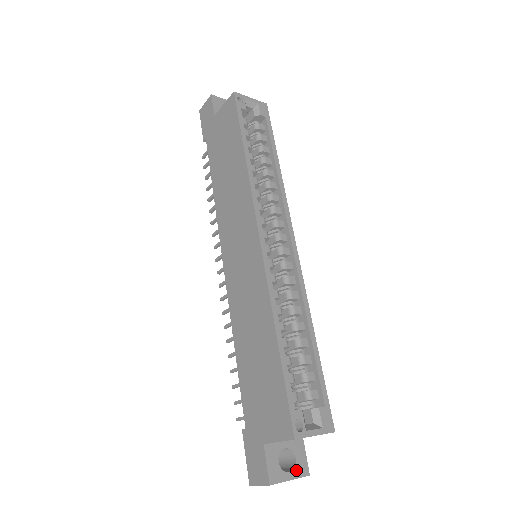
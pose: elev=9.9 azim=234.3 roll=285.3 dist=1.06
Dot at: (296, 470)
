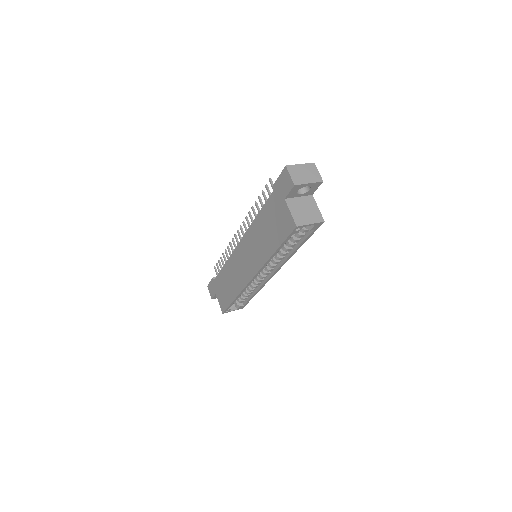
Dot at: occluded
